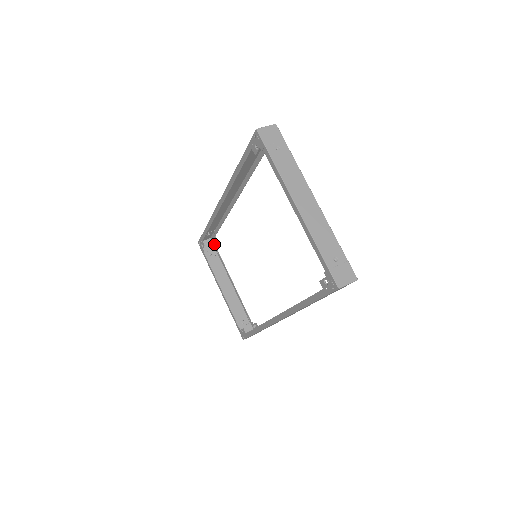
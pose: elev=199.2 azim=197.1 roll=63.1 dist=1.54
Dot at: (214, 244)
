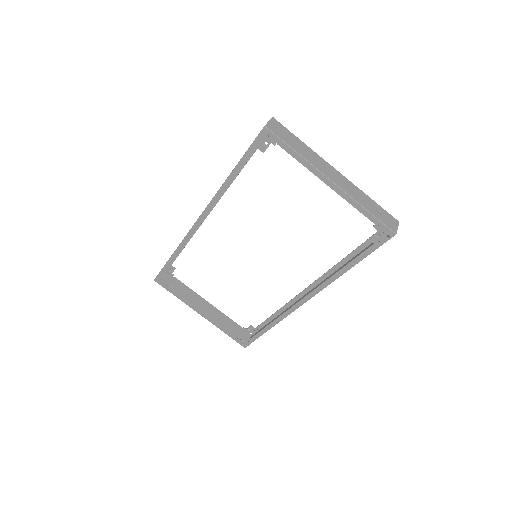
Dot at: (170, 274)
